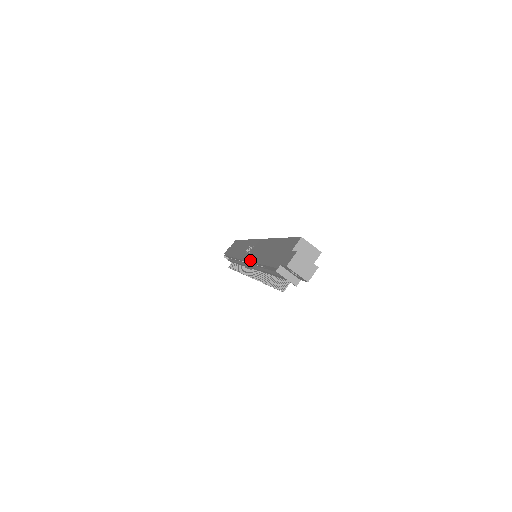
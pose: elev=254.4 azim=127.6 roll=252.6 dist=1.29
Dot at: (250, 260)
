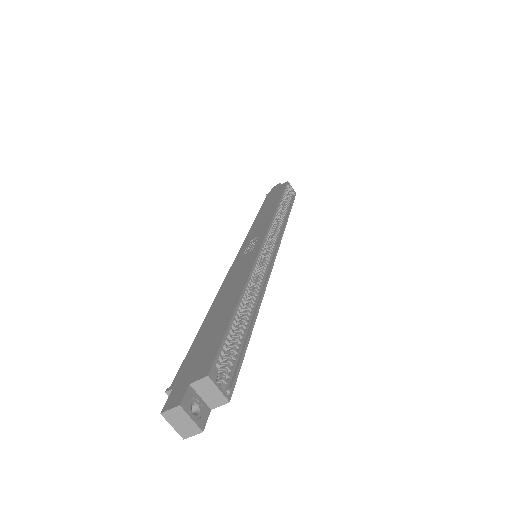
Dot at: (225, 279)
